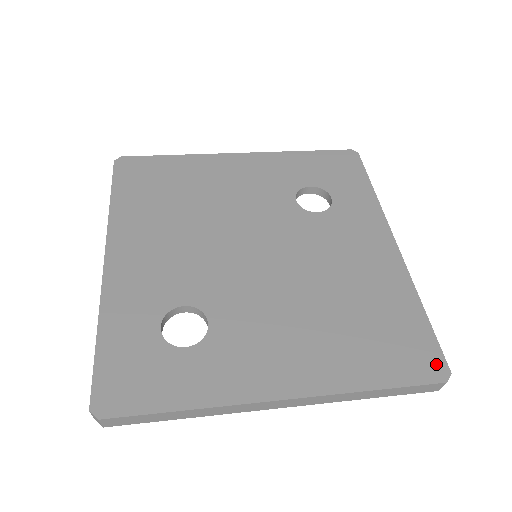
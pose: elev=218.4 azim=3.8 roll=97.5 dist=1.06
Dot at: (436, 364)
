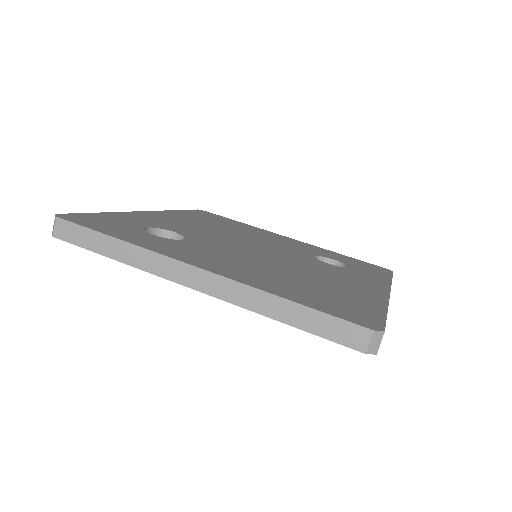
Dot at: (371, 322)
